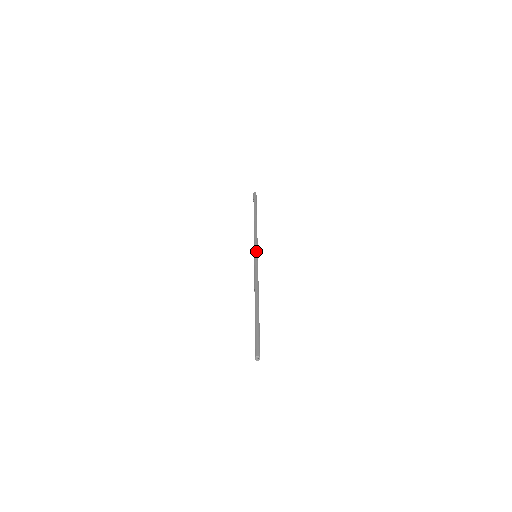
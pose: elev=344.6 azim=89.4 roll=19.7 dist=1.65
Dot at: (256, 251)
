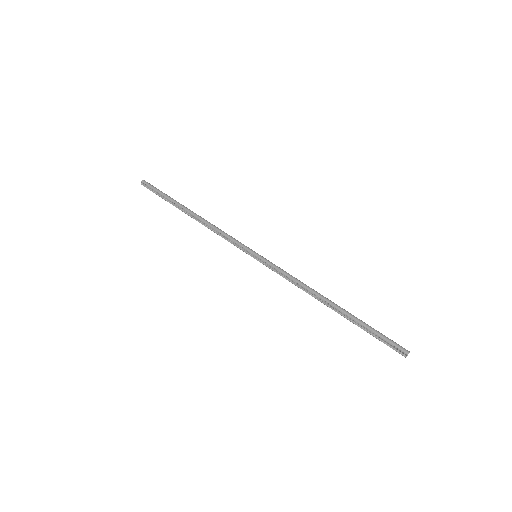
Dot at: occluded
